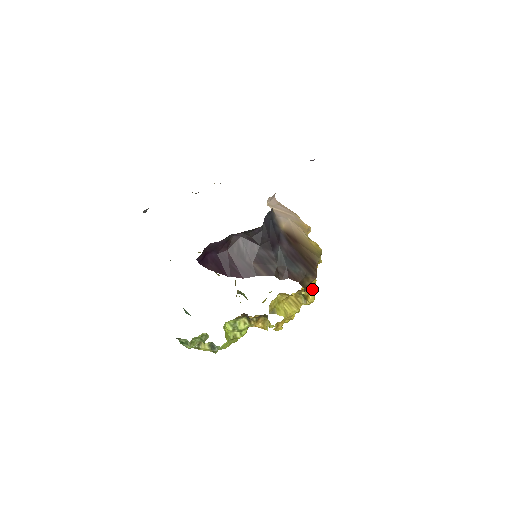
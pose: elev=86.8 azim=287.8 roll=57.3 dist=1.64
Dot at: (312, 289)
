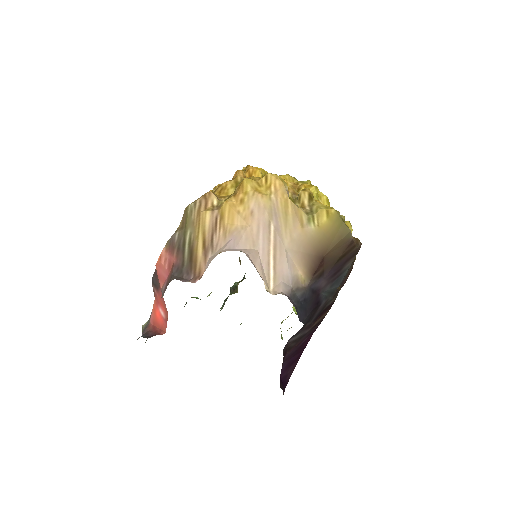
Dot at: occluded
